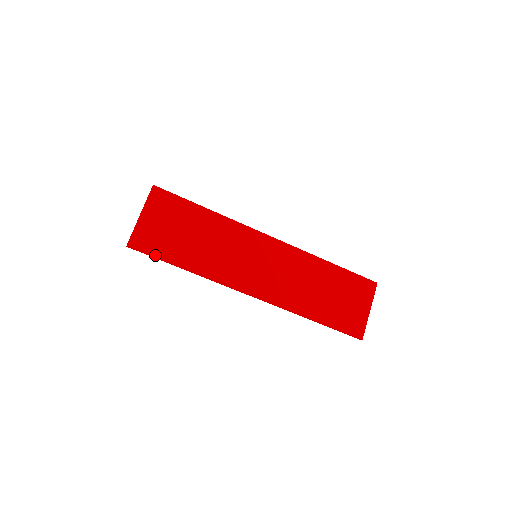
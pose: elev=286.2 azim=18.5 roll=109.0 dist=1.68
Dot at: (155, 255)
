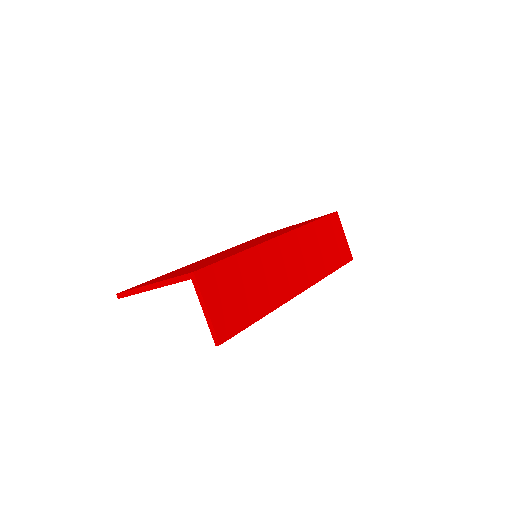
Dot at: (239, 331)
